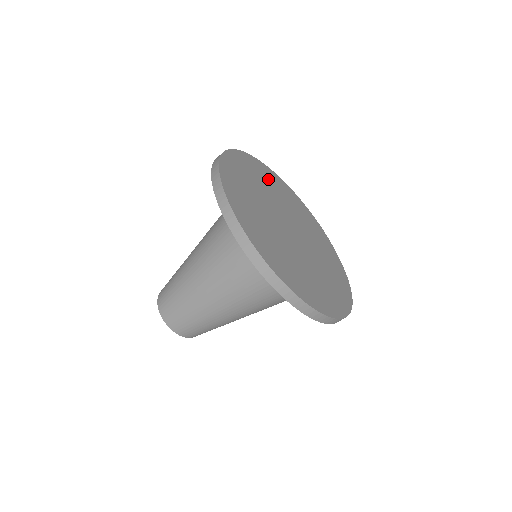
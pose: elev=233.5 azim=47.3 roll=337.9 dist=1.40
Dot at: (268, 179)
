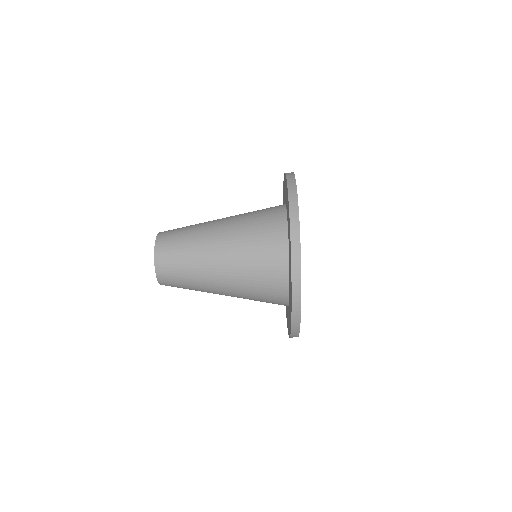
Dot at: occluded
